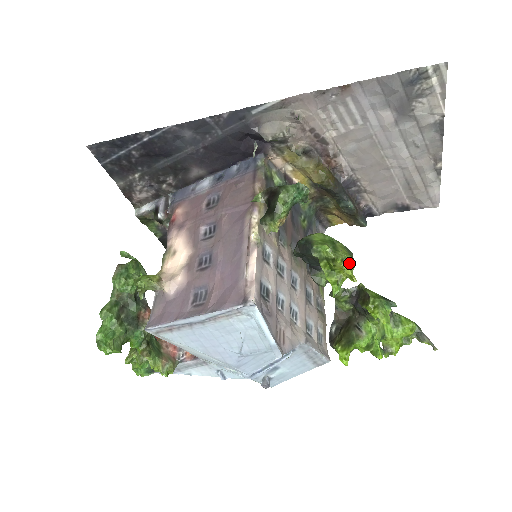
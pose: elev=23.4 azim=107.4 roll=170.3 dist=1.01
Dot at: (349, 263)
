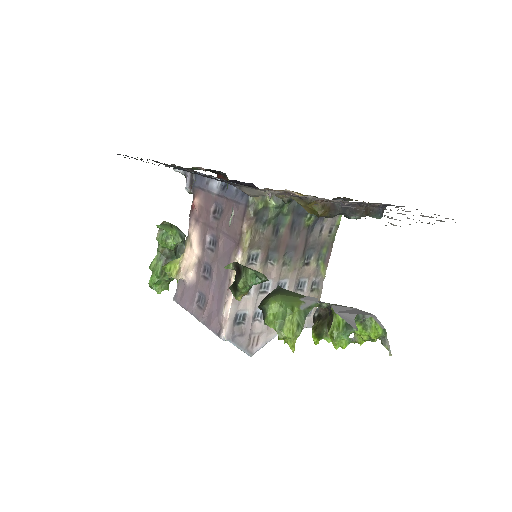
Dot at: (291, 338)
